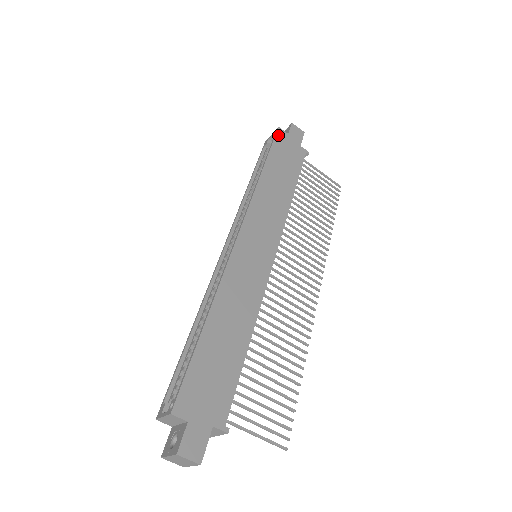
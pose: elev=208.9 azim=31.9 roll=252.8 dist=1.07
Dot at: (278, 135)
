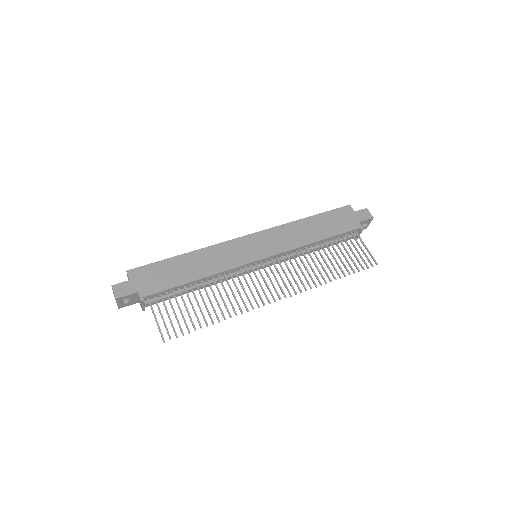
Dot at: (344, 208)
